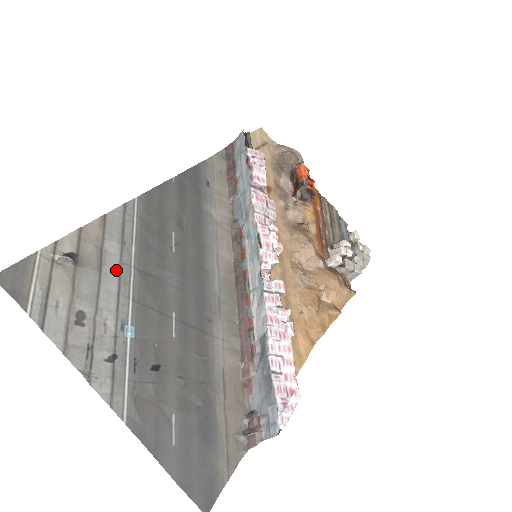
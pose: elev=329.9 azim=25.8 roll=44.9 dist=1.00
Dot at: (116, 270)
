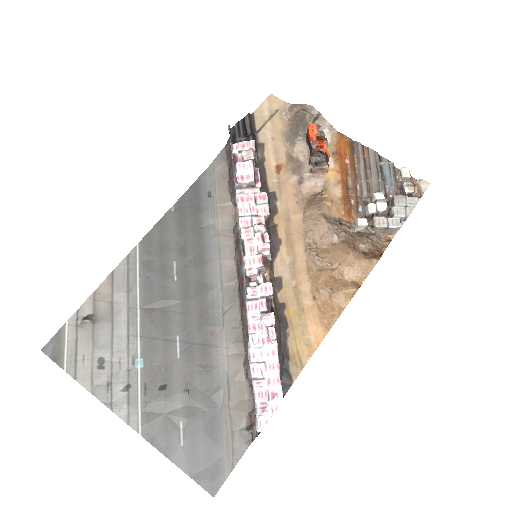
Dot at: (125, 316)
